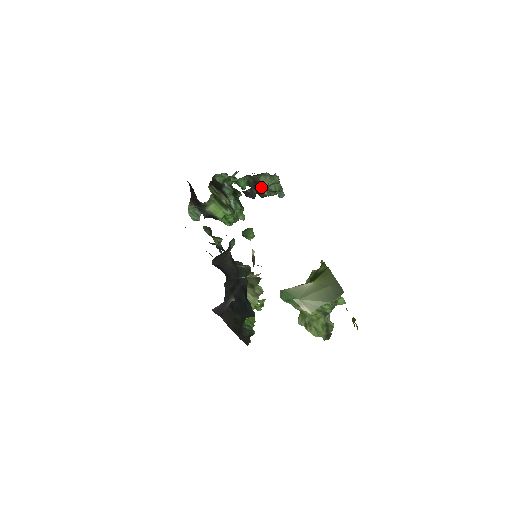
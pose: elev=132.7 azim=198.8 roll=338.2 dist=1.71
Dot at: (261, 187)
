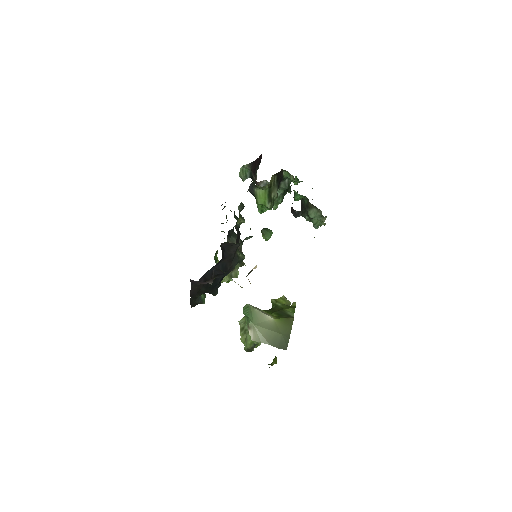
Dot at: occluded
